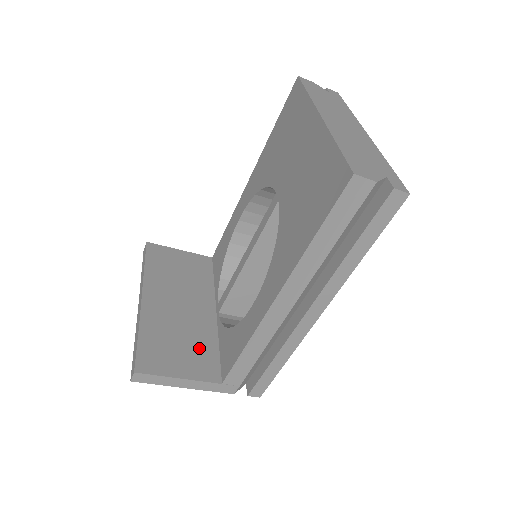
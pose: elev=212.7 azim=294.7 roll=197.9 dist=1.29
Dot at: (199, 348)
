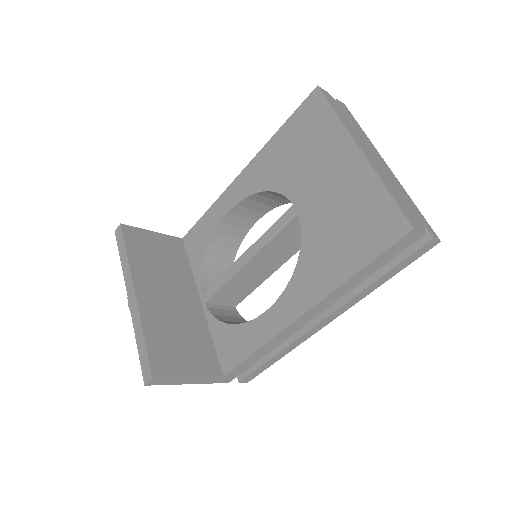
Dot at: (197, 343)
